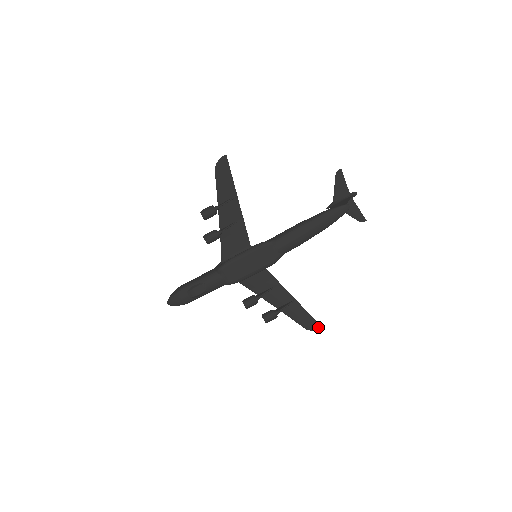
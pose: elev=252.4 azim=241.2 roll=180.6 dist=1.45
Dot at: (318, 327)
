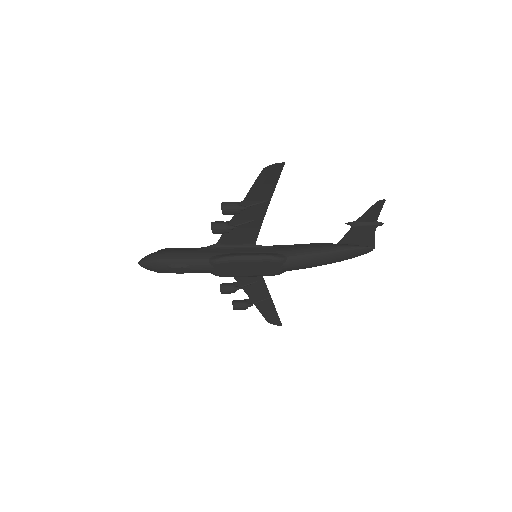
Dot at: (278, 323)
